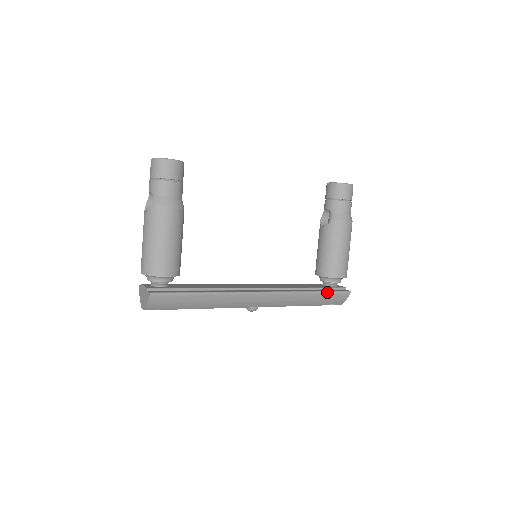
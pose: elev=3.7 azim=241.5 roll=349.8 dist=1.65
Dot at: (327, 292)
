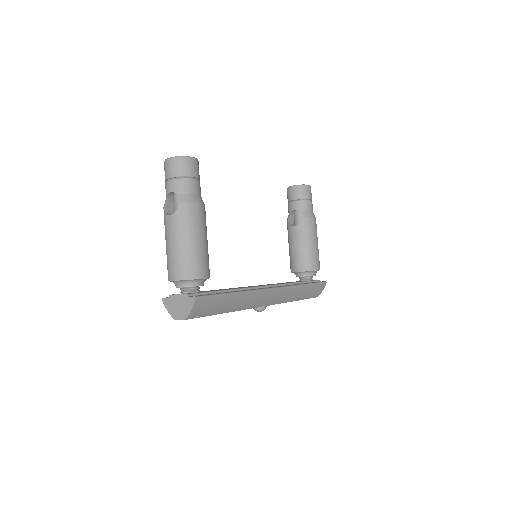
Dot at: (313, 284)
